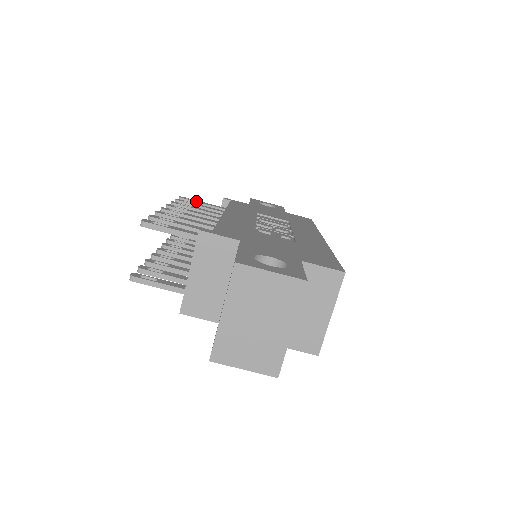
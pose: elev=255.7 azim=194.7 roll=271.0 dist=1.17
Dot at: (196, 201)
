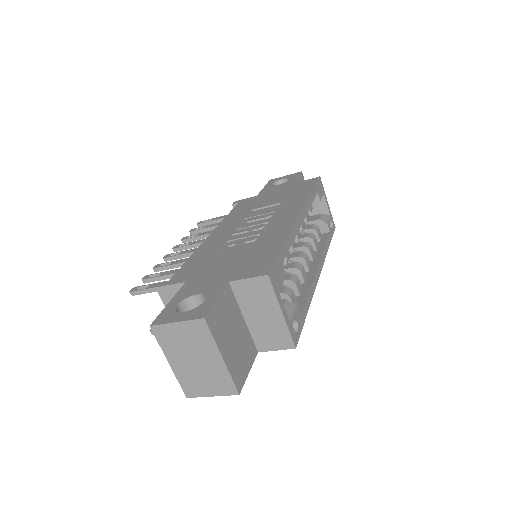
Dot at: (210, 221)
